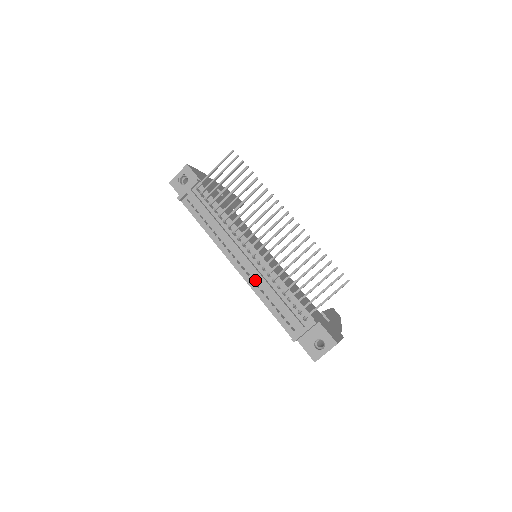
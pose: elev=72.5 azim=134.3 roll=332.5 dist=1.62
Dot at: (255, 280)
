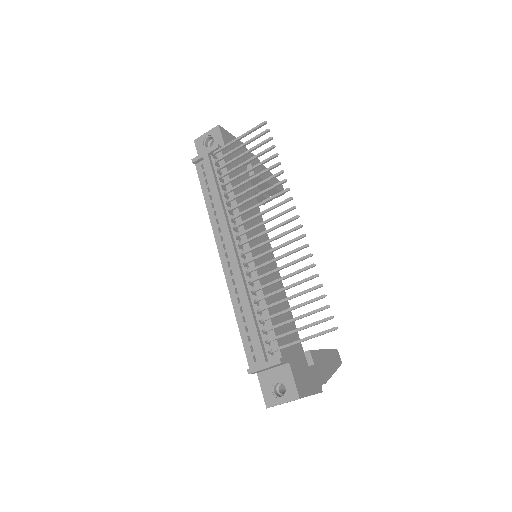
Dot at: (236, 283)
